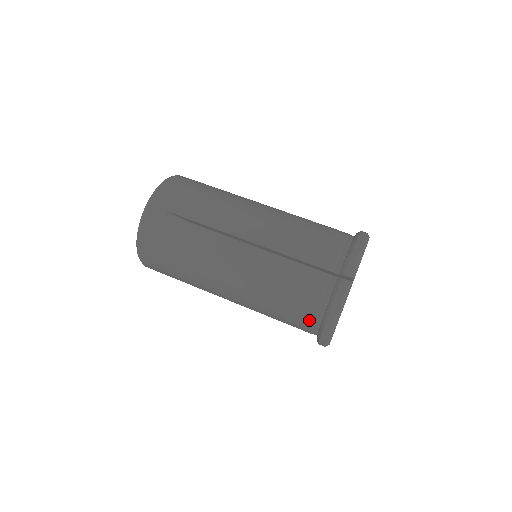
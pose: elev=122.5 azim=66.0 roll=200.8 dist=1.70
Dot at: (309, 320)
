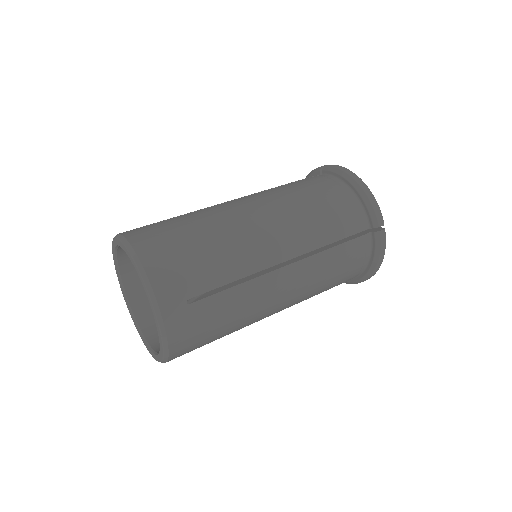
Dot at: occluded
